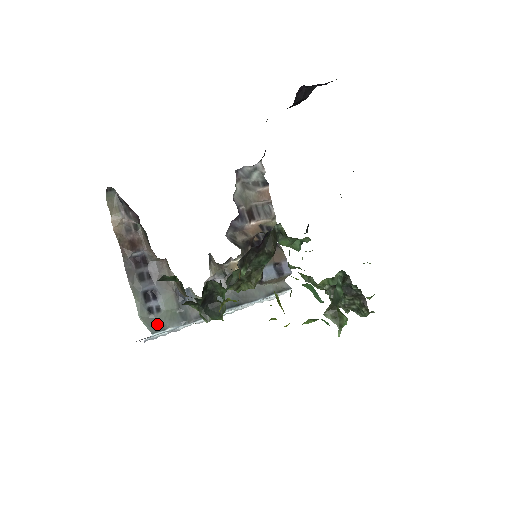
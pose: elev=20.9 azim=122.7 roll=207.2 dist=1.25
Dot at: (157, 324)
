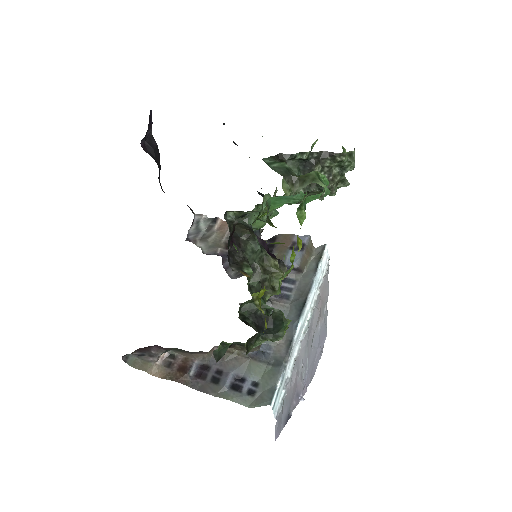
Dot at: (266, 394)
